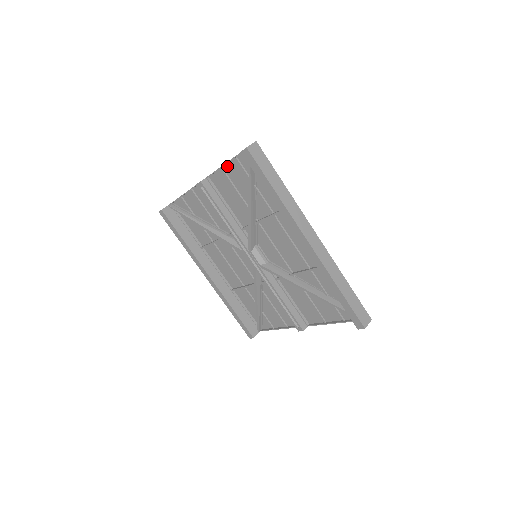
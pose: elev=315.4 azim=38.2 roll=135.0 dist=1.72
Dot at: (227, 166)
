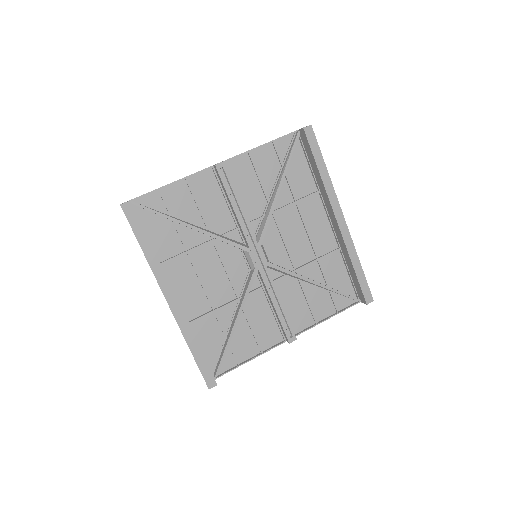
Dot at: (256, 151)
